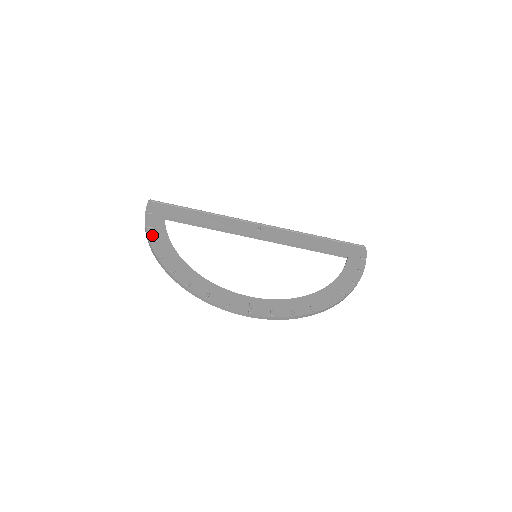
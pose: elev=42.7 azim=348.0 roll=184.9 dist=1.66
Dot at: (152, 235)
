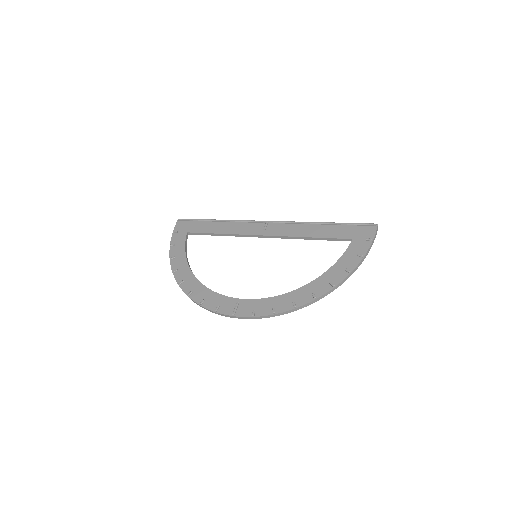
Dot at: (173, 252)
